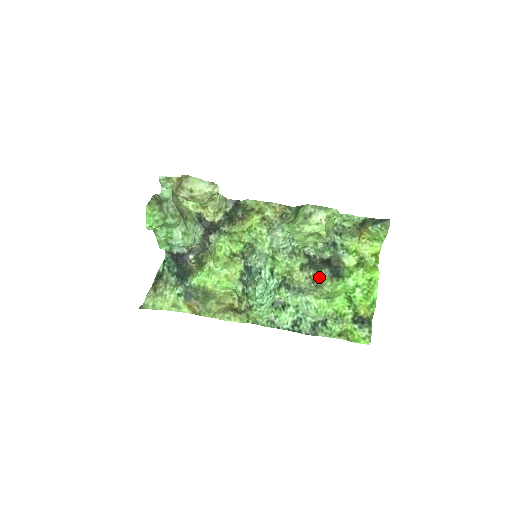
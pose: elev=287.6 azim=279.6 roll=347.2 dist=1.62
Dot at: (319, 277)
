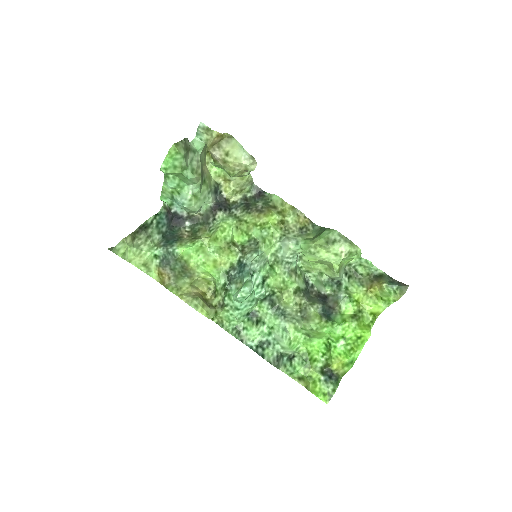
Dot at: (309, 309)
